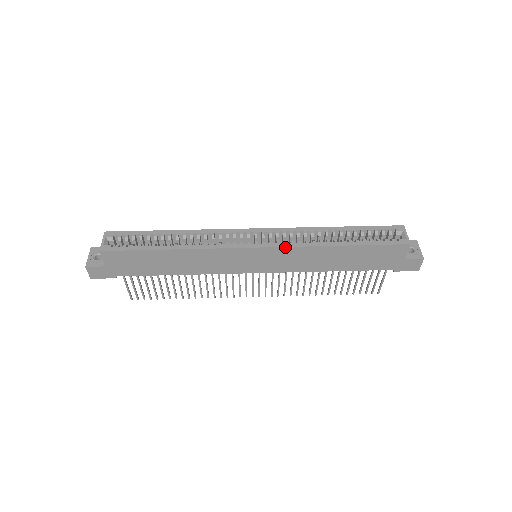
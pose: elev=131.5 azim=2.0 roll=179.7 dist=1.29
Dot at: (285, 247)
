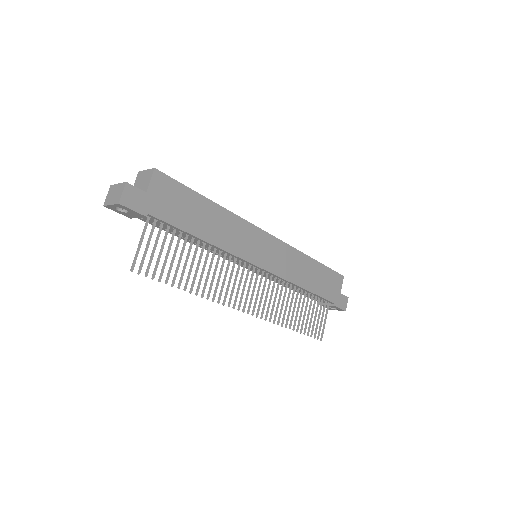
Dot at: (285, 243)
